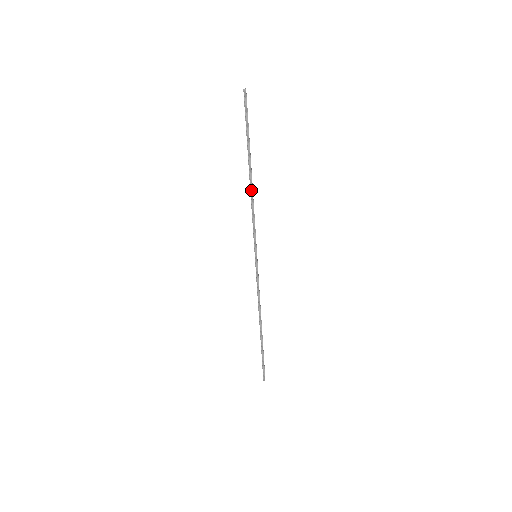
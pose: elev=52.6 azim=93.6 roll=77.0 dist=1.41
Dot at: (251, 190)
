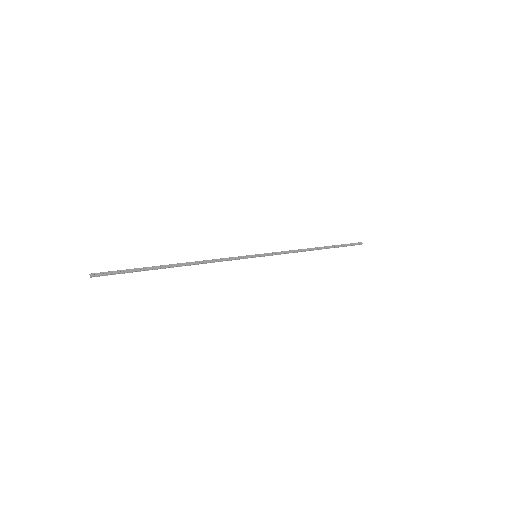
Dot at: (194, 264)
